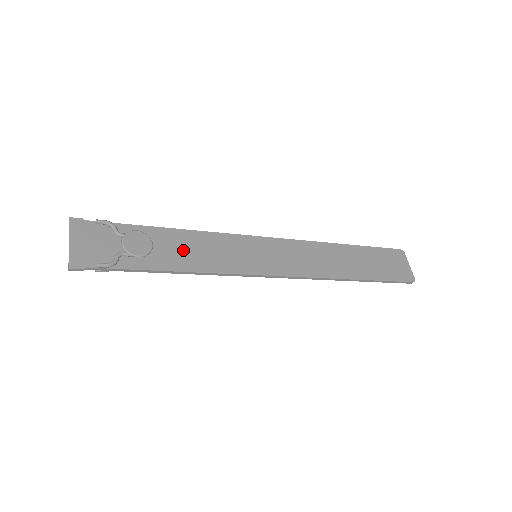
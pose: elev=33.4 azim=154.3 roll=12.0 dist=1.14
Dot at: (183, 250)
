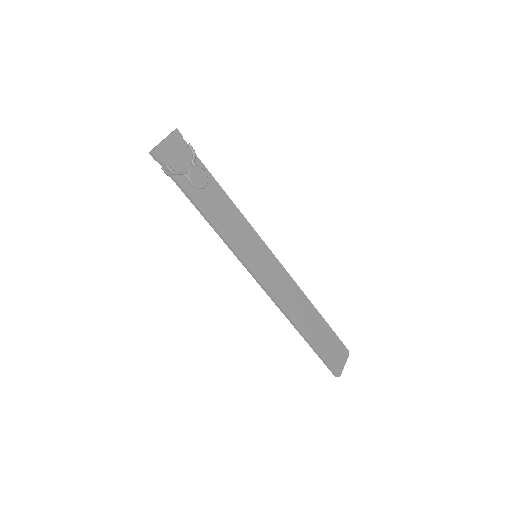
Dot at: (219, 208)
